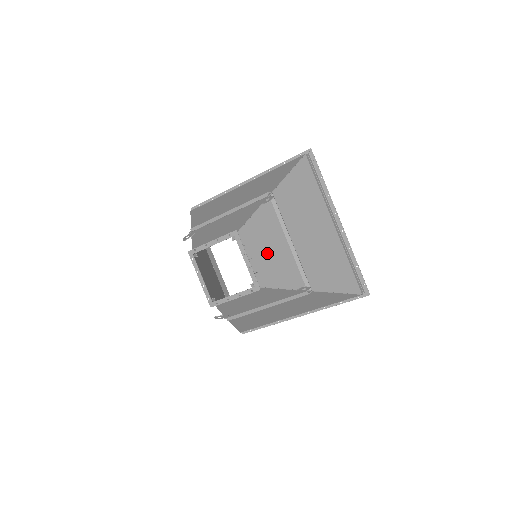
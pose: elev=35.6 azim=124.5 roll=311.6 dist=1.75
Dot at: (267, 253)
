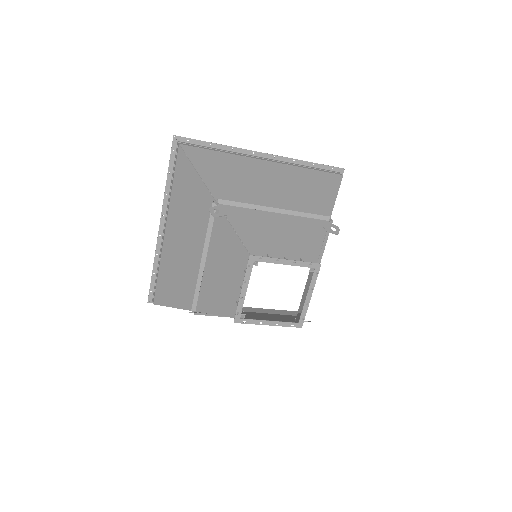
Dot at: occluded
